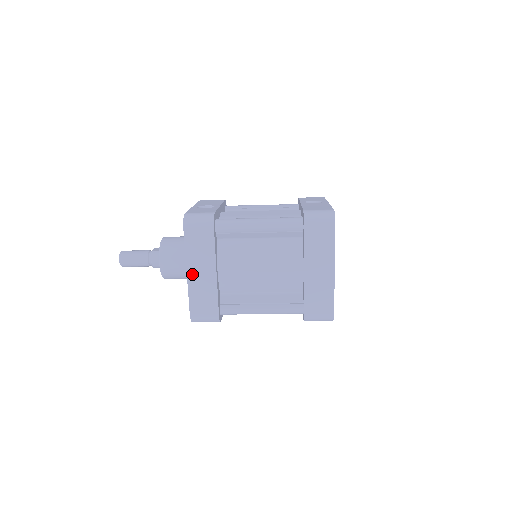
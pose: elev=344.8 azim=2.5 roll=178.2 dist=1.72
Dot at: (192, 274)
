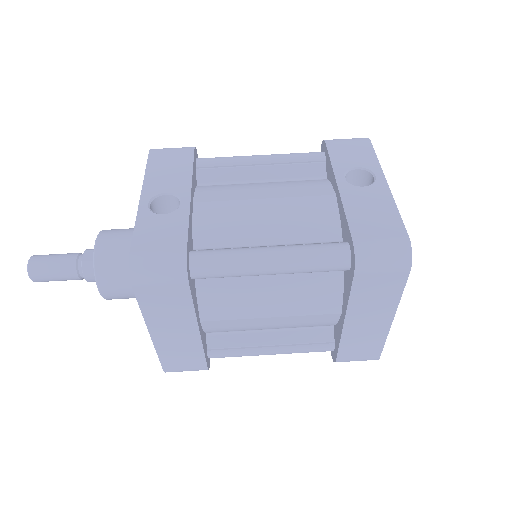
Dot at: (159, 335)
